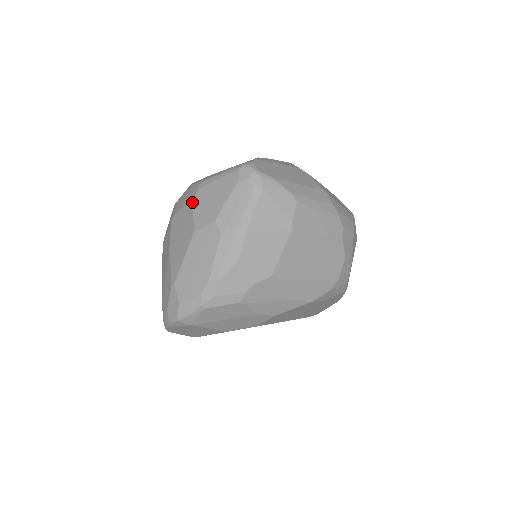
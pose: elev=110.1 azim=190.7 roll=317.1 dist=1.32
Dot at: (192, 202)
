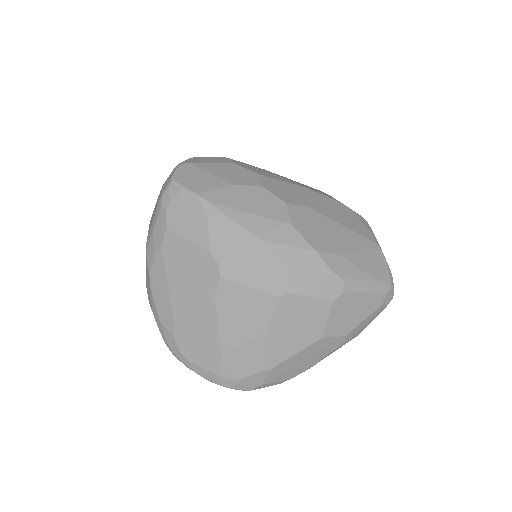
Dot at: (332, 305)
